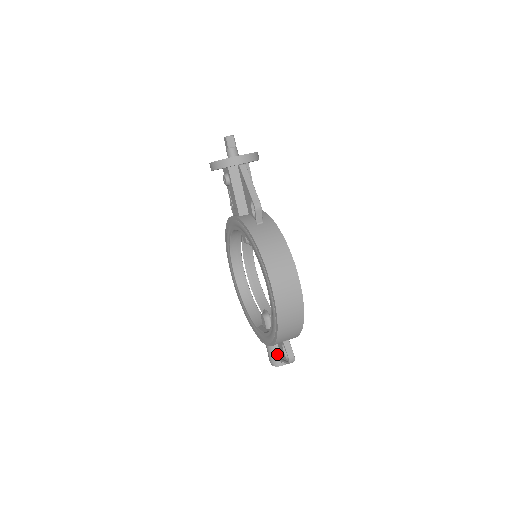
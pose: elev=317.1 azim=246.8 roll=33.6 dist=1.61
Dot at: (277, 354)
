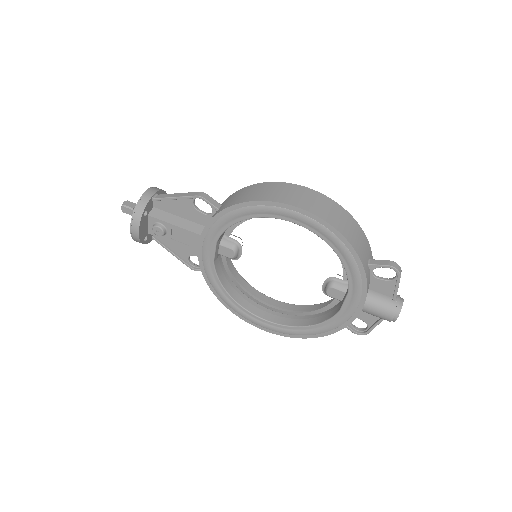
Dot at: (384, 299)
